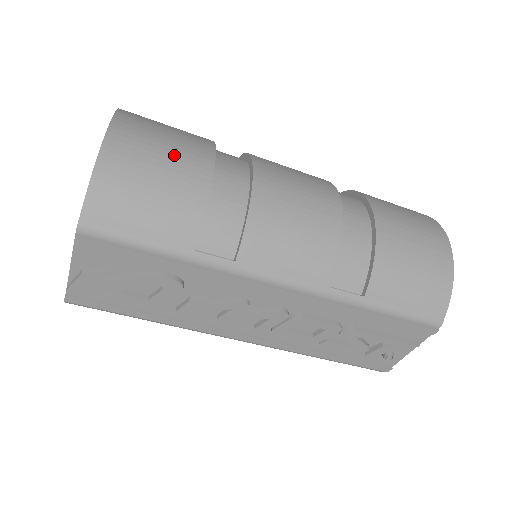
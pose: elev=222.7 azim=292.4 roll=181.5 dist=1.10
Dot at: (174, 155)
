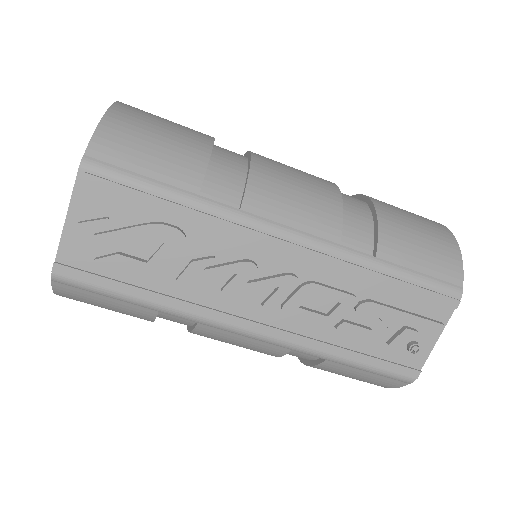
Dot at: (177, 126)
